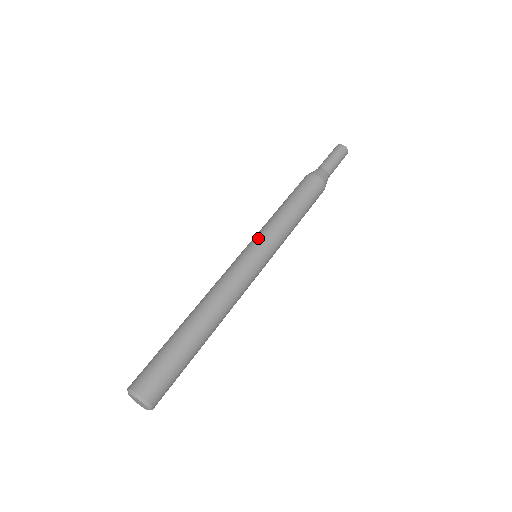
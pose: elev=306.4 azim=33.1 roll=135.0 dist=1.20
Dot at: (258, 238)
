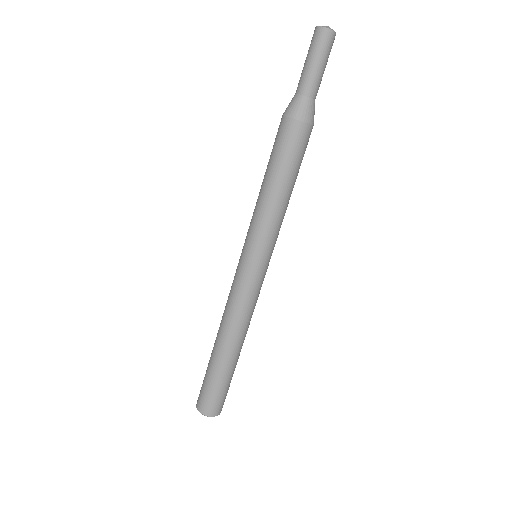
Dot at: (269, 250)
